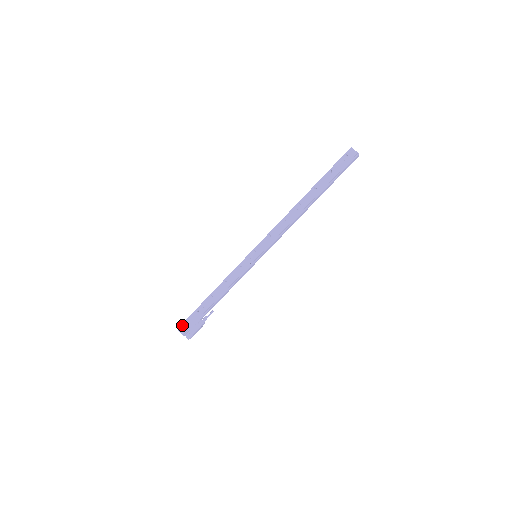
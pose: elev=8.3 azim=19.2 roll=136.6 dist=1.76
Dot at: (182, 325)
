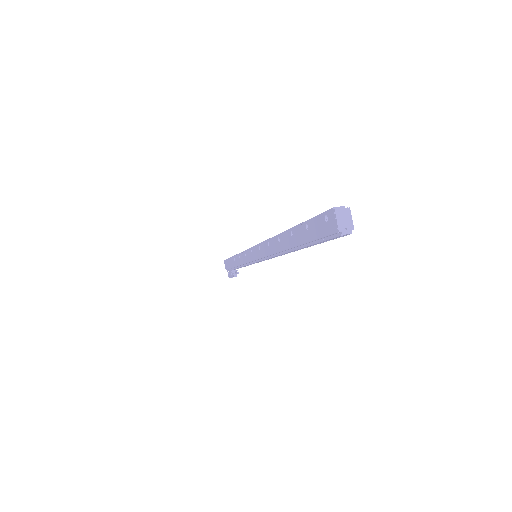
Dot at: (225, 261)
